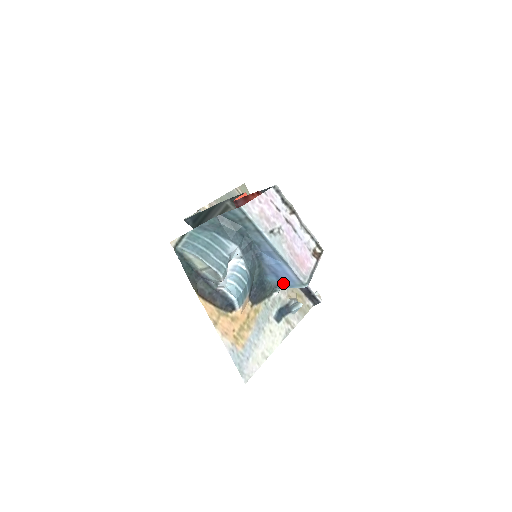
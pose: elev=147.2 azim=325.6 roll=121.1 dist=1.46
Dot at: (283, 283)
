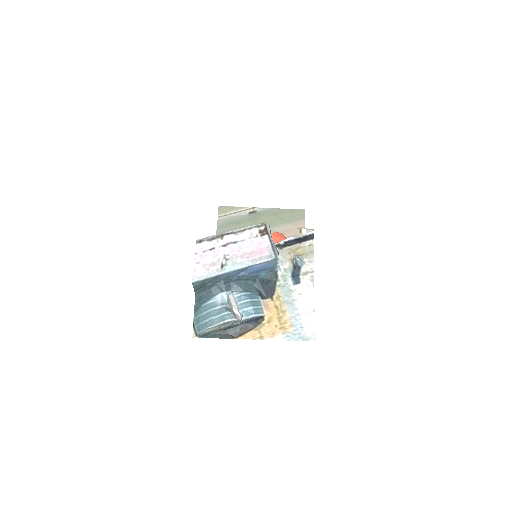
Dot at: (270, 267)
